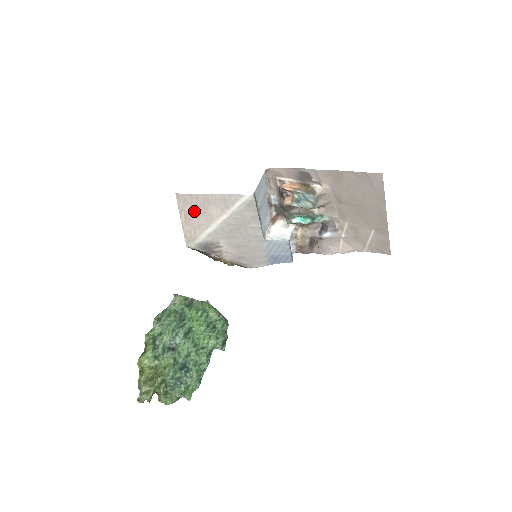
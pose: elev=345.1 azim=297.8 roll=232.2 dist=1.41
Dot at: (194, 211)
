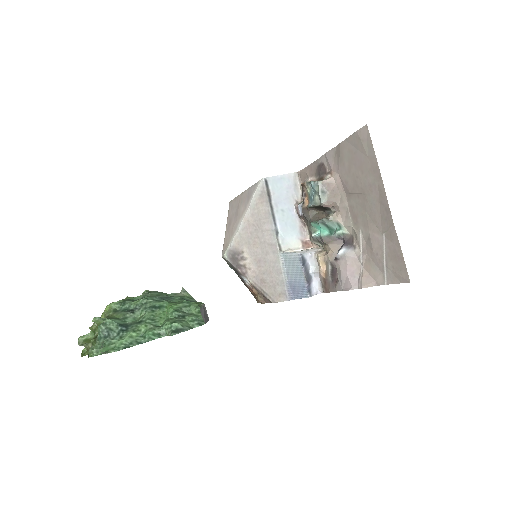
Dot at: (233, 215)
